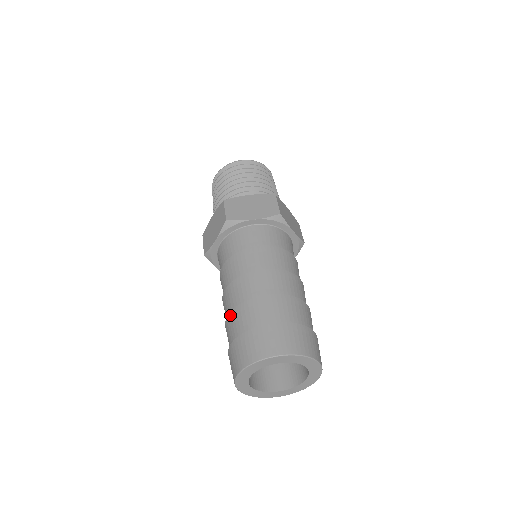
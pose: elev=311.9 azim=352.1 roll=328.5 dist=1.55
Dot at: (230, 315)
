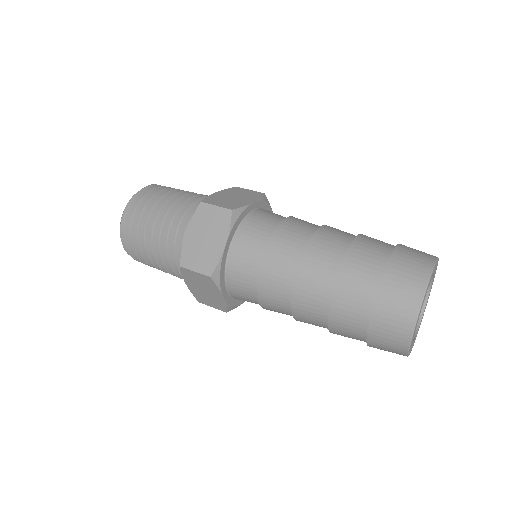
Dot at: (340, 278)
